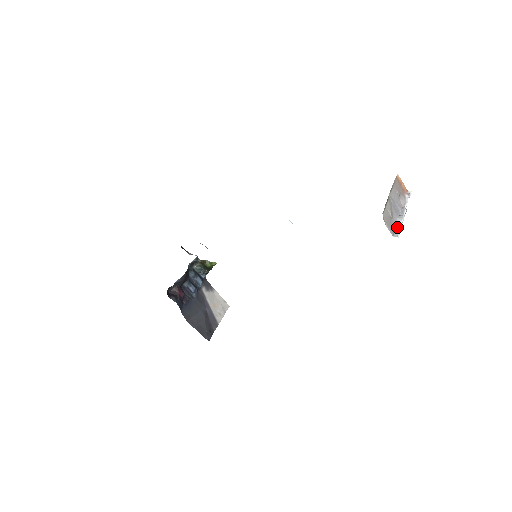
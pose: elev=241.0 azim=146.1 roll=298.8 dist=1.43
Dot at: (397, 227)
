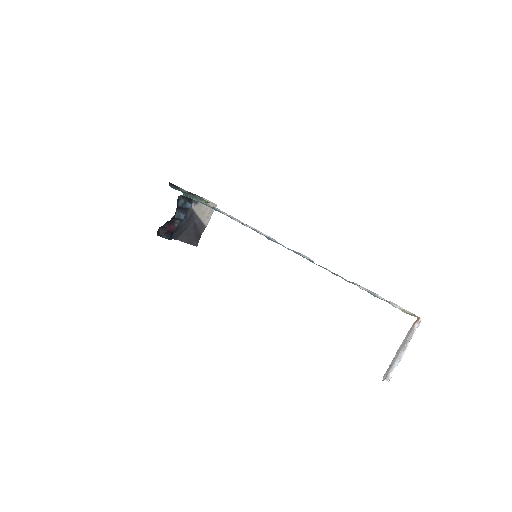
Dot at: (393, 368)
